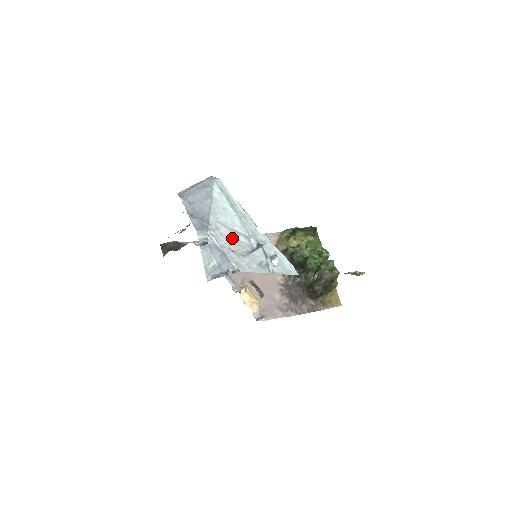
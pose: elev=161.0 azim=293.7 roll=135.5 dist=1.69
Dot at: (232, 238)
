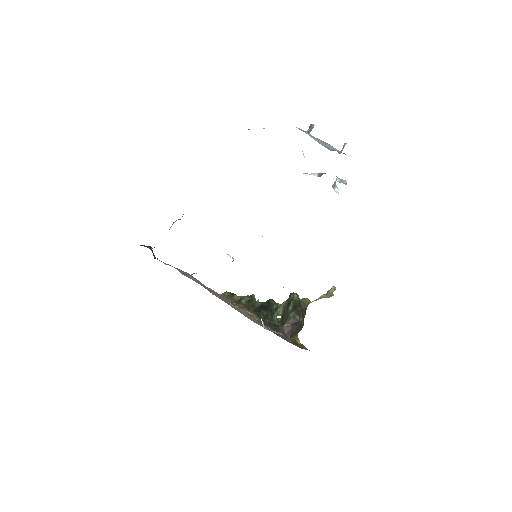
Dot at: occluded
